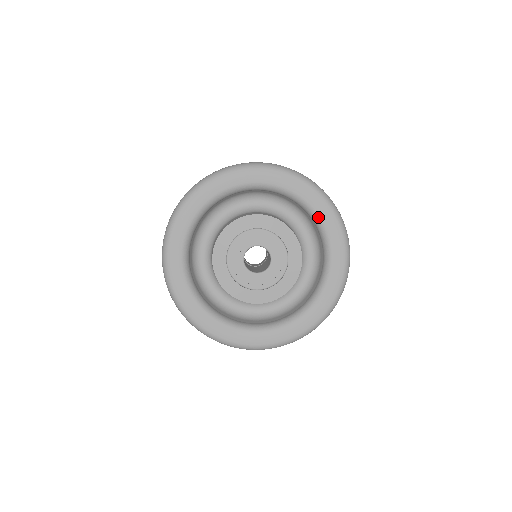
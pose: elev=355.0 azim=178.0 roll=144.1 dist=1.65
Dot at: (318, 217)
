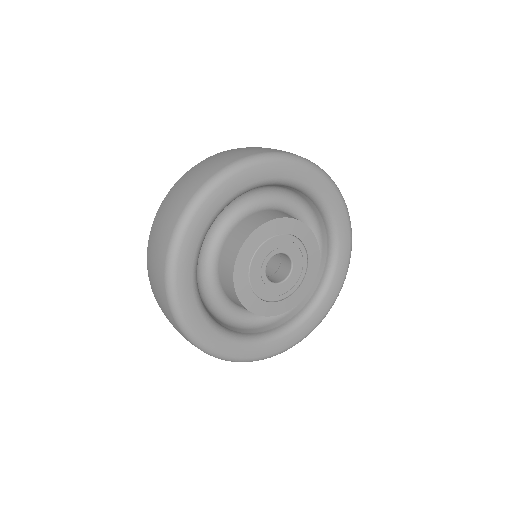
Dot at: (309, 188)
